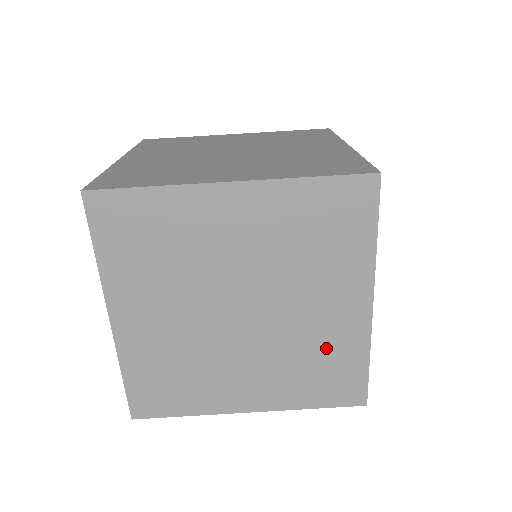
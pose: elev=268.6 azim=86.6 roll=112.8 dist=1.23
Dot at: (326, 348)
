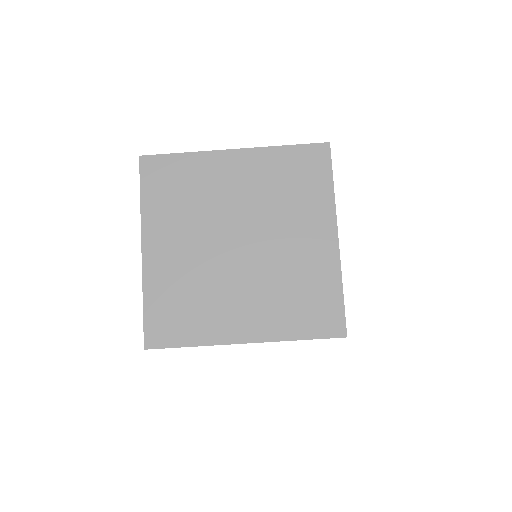
Dot at: occluded
